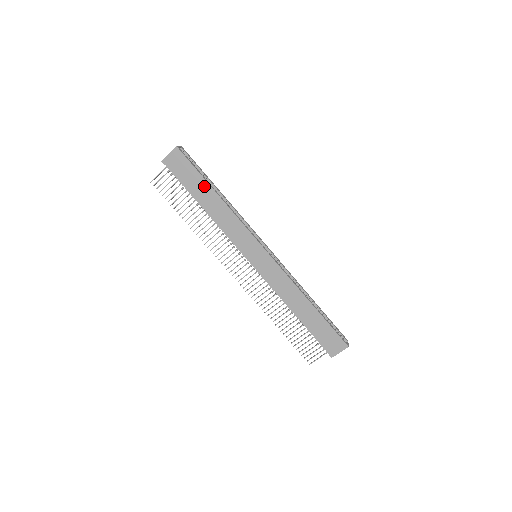
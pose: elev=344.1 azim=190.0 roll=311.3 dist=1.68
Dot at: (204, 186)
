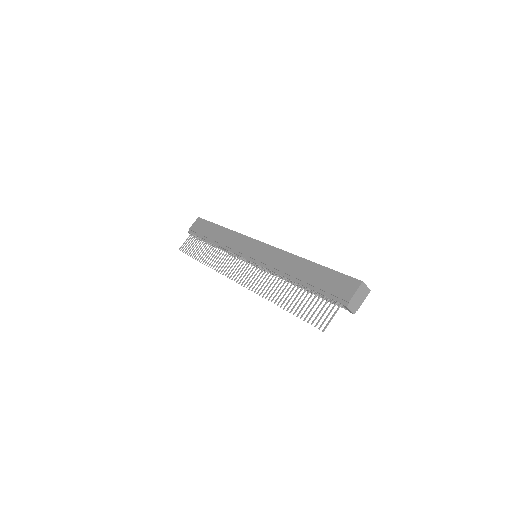
Dot at: (214, 228)
